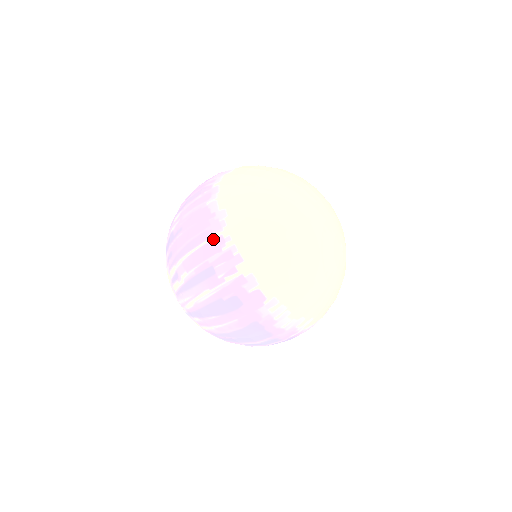
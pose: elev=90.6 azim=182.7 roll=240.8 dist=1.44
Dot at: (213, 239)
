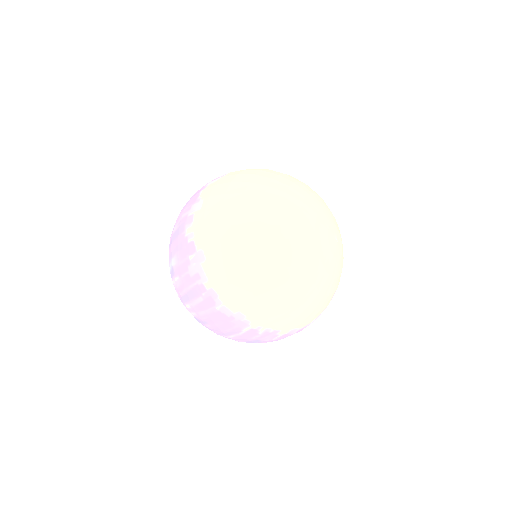
Dot at: (246, 331)
